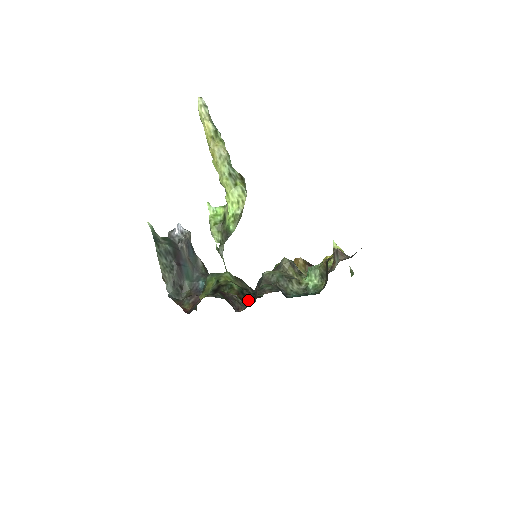
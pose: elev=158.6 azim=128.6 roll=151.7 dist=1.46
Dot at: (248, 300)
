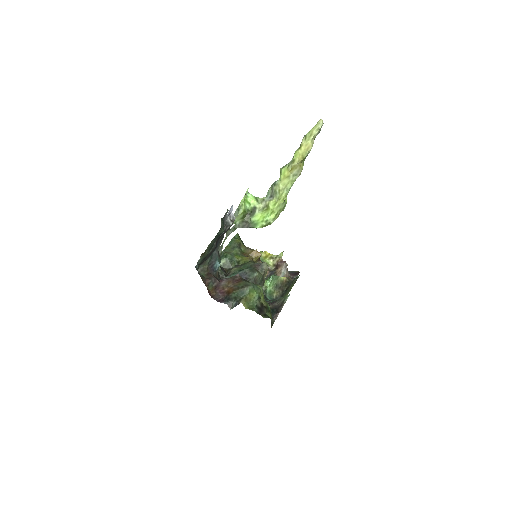
Dot at: (271, 322)
